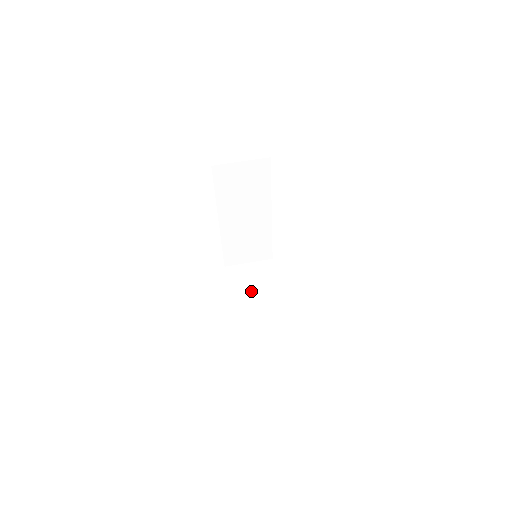
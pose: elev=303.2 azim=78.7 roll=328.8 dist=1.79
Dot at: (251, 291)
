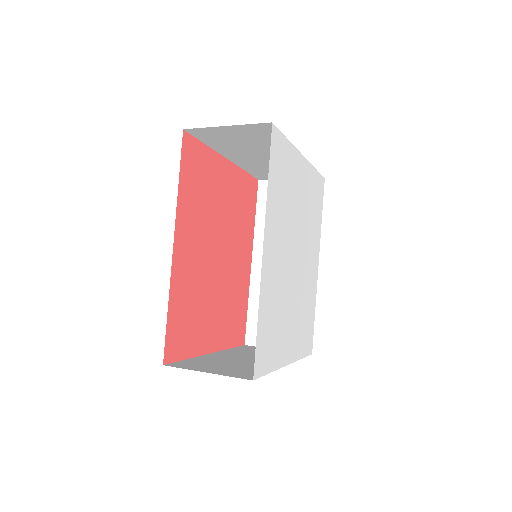
Dot at: (250, 355)
